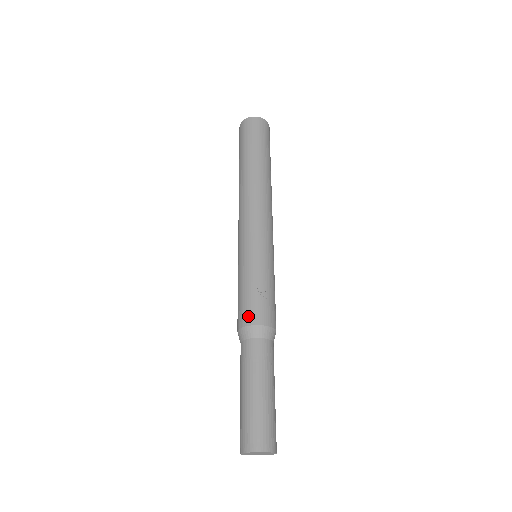
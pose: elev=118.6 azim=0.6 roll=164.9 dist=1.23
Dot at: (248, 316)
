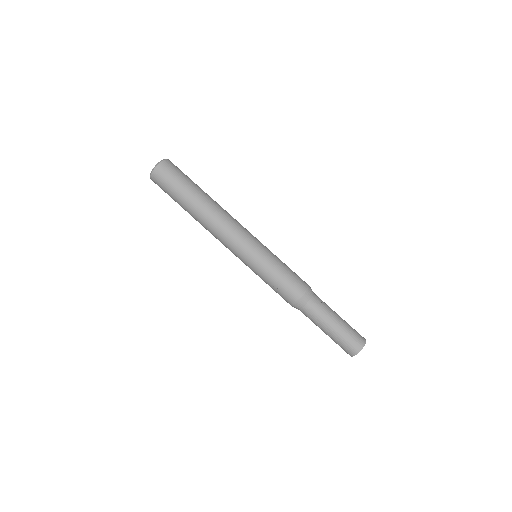
Dot at: occluded
